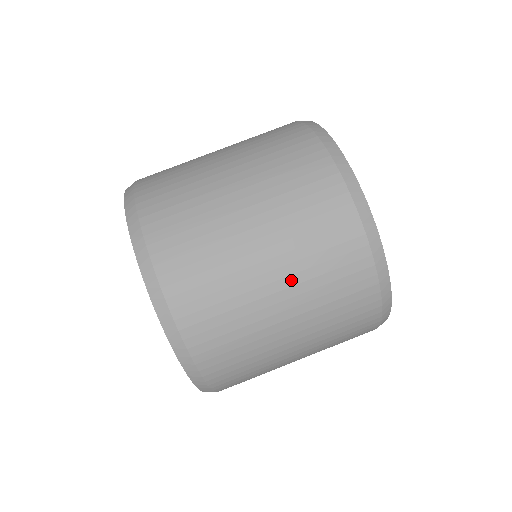
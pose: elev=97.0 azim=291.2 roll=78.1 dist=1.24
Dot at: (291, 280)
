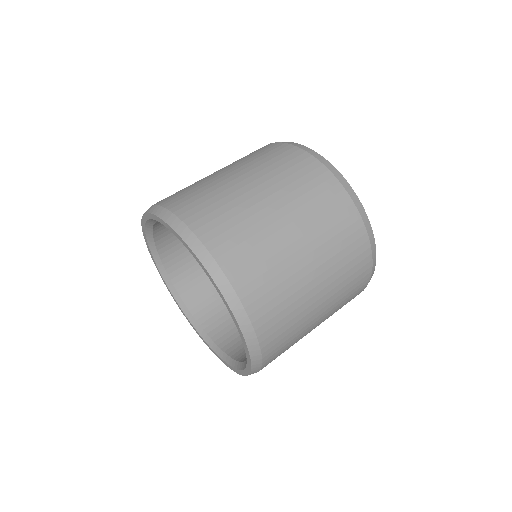
Dot at: (317, 252)
